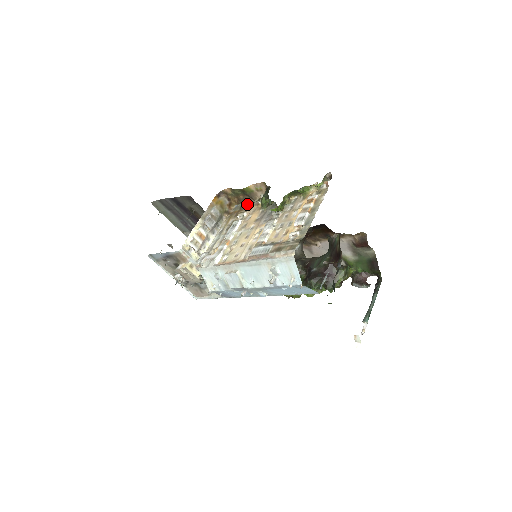
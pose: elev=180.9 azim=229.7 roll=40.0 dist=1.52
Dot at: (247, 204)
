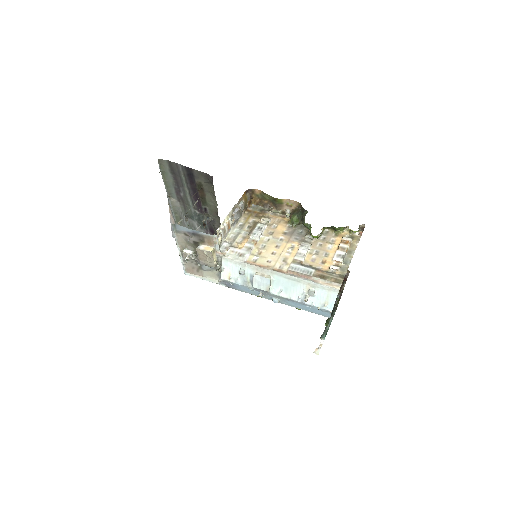
Dot at: (272, 212)
